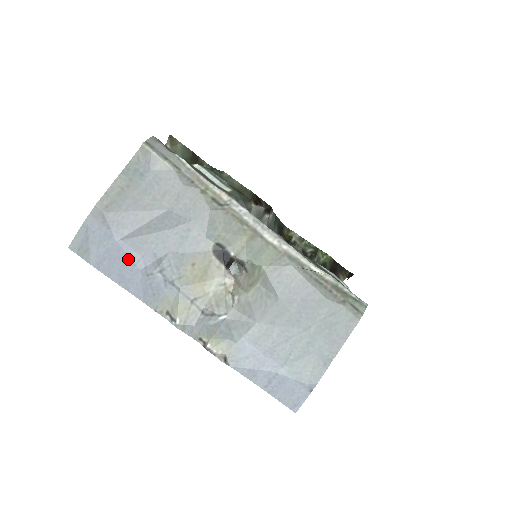
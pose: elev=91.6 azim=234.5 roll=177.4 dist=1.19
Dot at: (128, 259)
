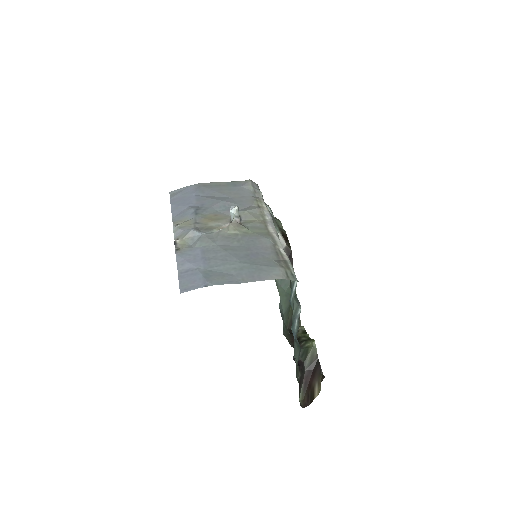
Dot at: (189, 202)
